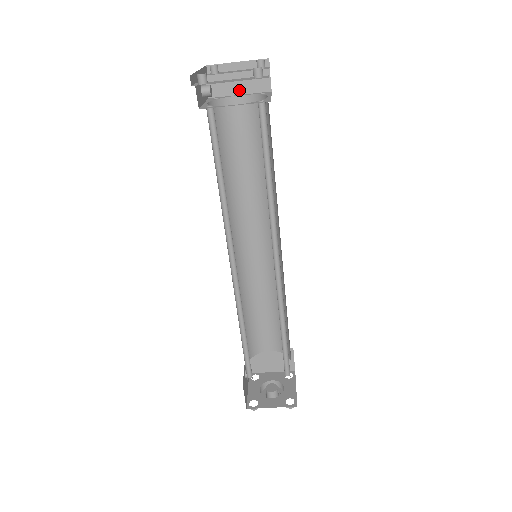
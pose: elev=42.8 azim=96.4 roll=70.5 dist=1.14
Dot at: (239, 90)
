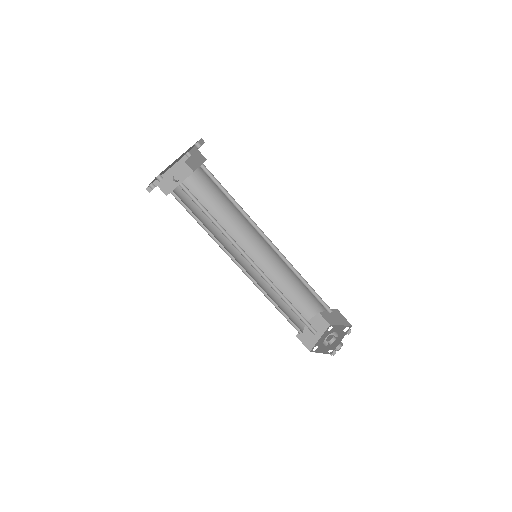
Dot at: (198, 164)
